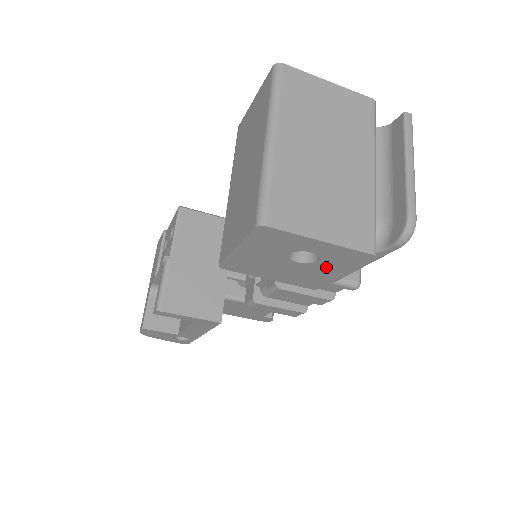
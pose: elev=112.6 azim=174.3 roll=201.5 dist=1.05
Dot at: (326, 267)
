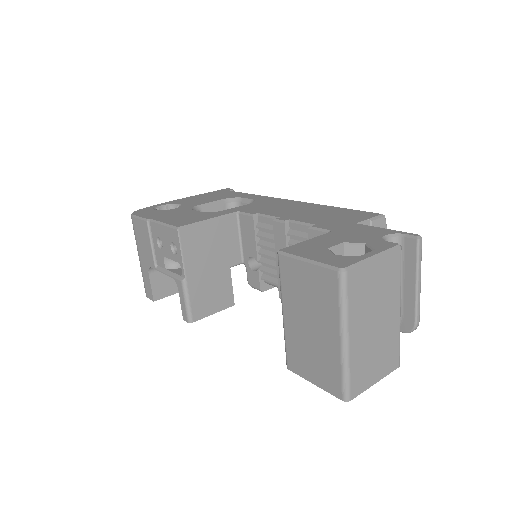
Dot at: occluded
